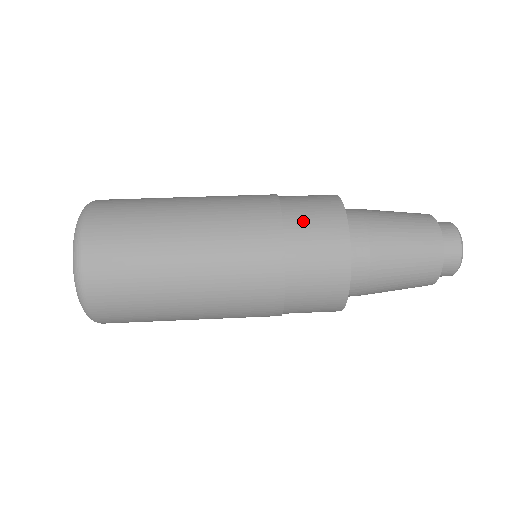
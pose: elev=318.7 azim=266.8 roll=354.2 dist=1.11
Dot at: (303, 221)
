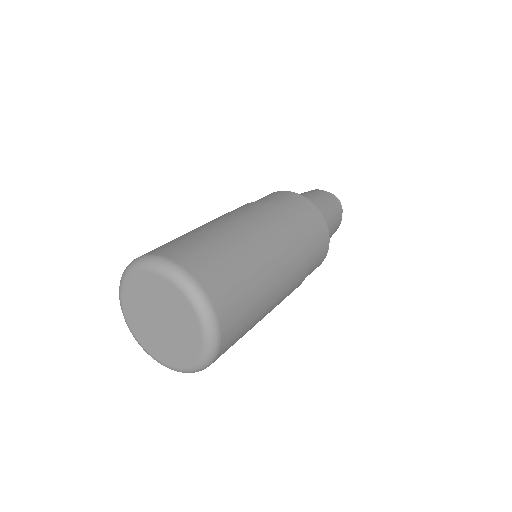
Dot at: (310, 228)
